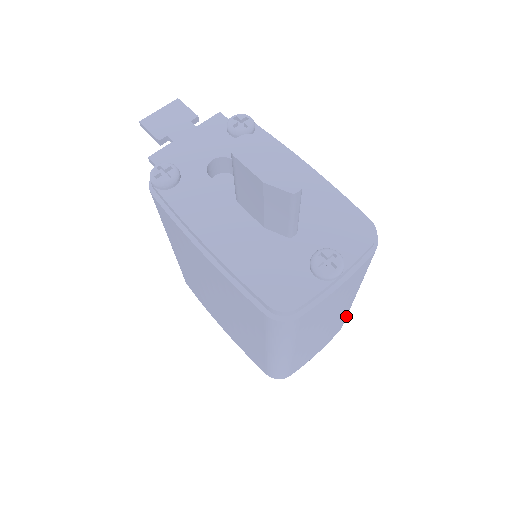
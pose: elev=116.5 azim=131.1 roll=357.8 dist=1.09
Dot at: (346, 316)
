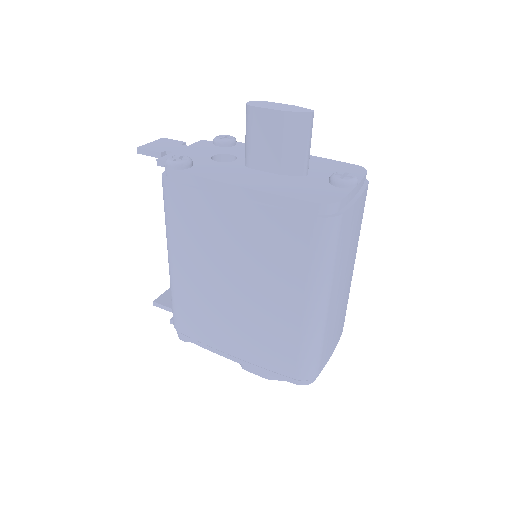
Dot at: (347, 302)
